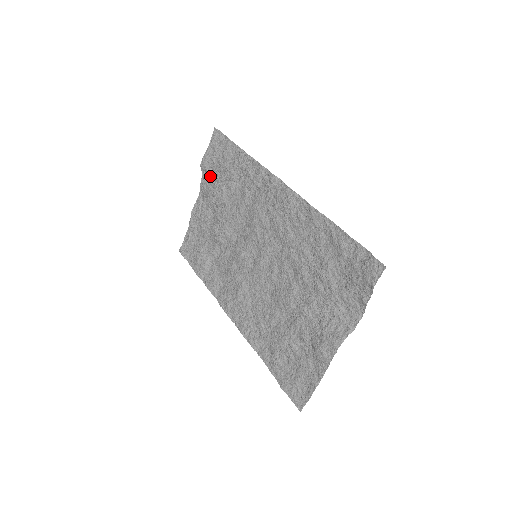
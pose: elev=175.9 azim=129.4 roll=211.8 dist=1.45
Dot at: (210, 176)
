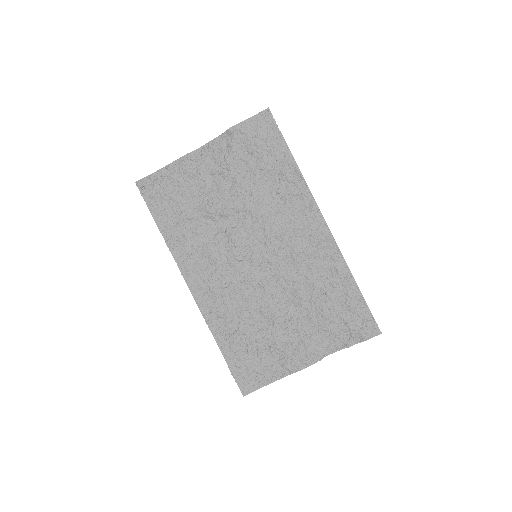
Dot at: (235, 147)
